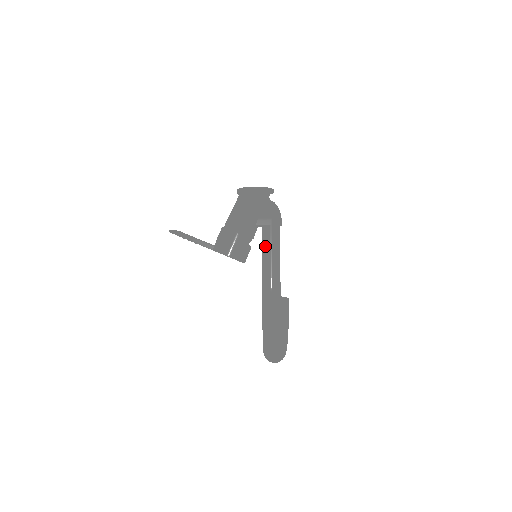
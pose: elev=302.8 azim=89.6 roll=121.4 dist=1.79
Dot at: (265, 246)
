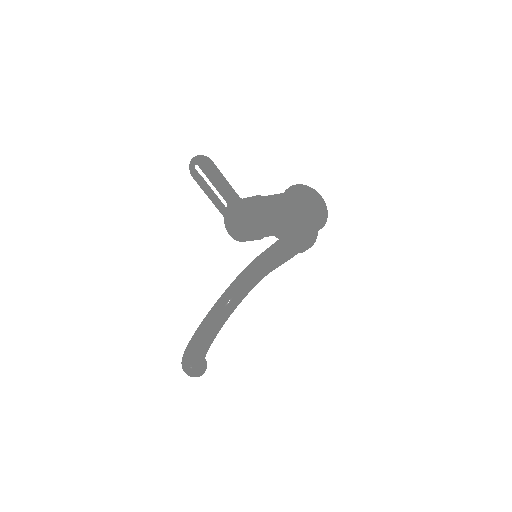
Dot at: (275, 250)
